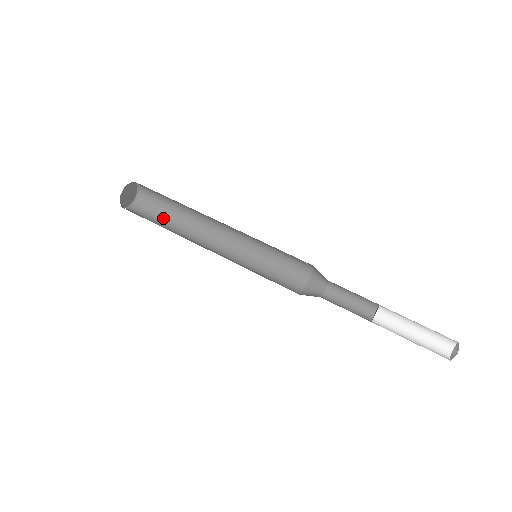
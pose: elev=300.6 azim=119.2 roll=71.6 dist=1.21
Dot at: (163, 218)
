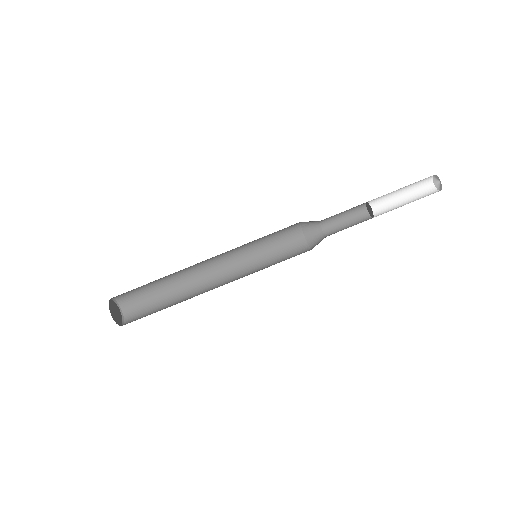
Dot at: (154, 292)
